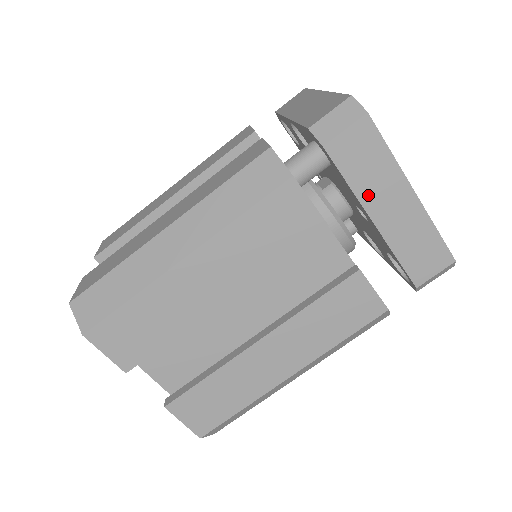
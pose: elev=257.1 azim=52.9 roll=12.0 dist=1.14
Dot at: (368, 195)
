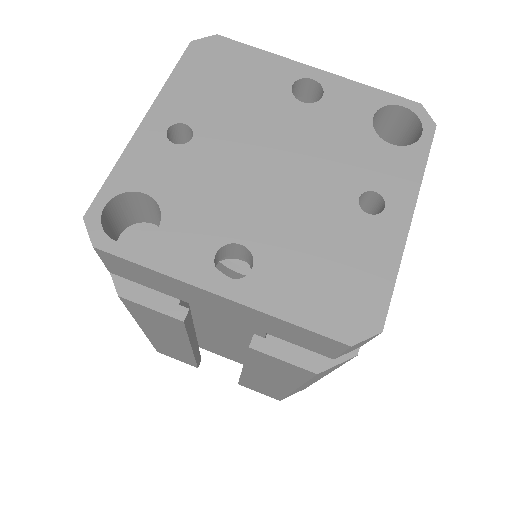
Dot at: occluded
